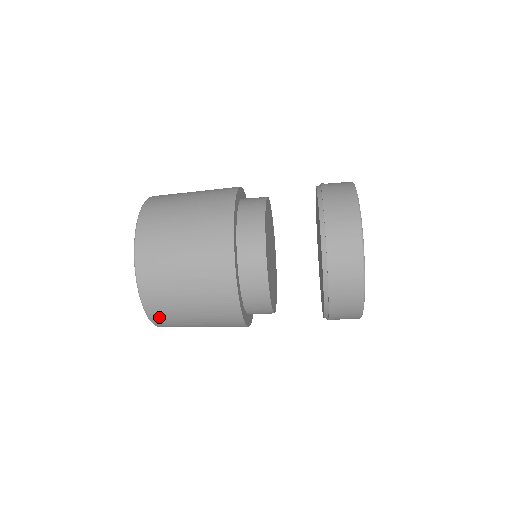
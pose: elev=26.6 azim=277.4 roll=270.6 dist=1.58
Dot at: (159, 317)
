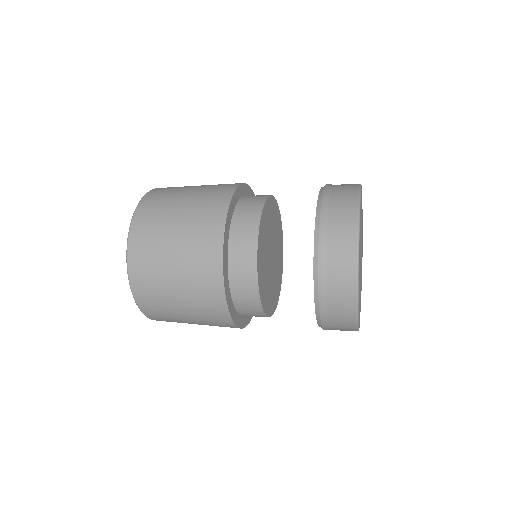
Dot at: (160, 320)
